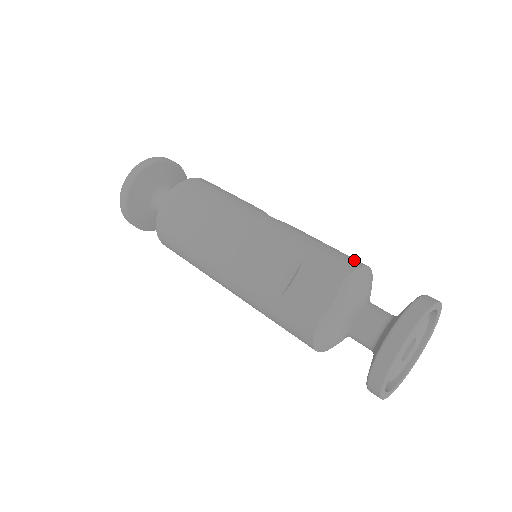
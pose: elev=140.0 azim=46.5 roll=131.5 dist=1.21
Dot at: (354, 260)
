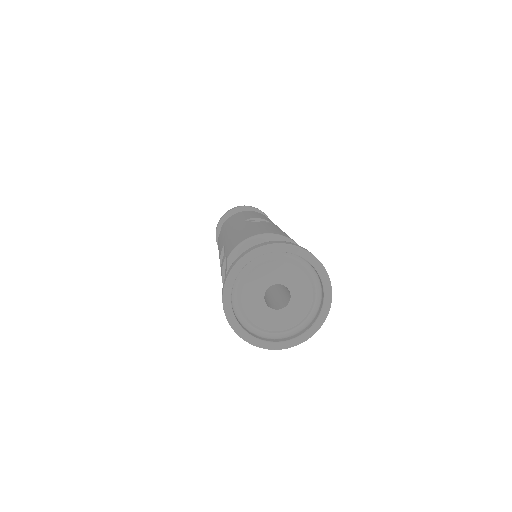
Dot at: (254, 233)
